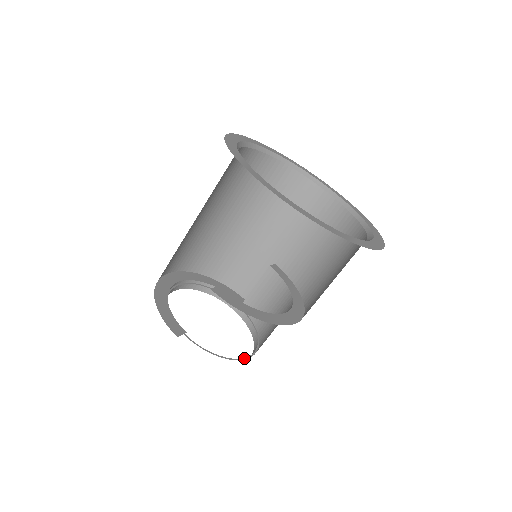
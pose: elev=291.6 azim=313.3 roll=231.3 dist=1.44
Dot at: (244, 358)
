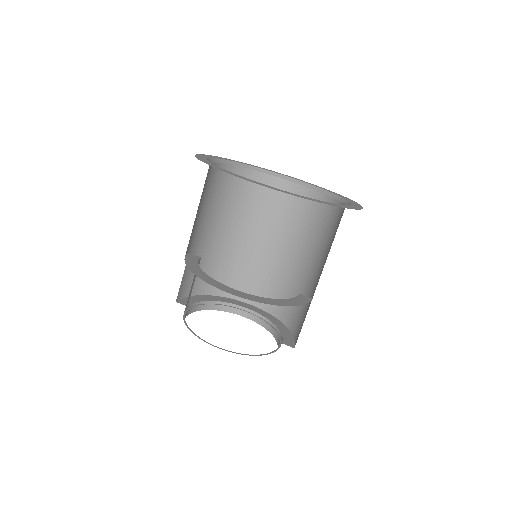
Dot at: (205, 341)
